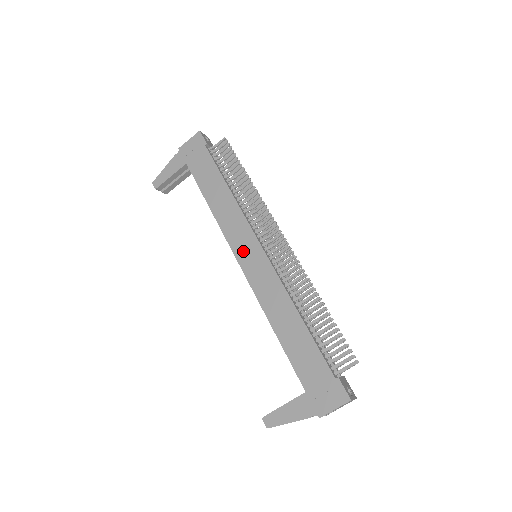
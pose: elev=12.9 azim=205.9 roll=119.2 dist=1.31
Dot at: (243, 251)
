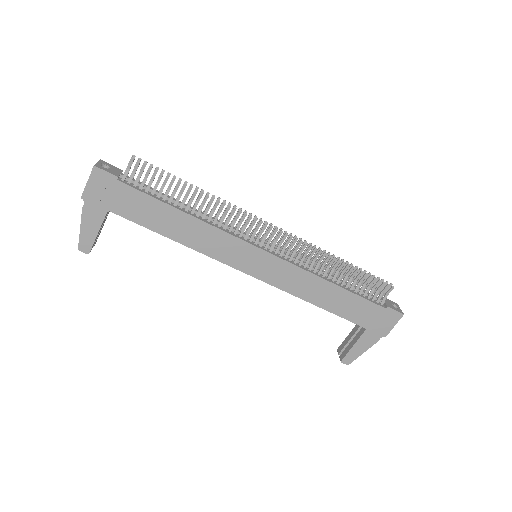
Dot at: (246, 263)
